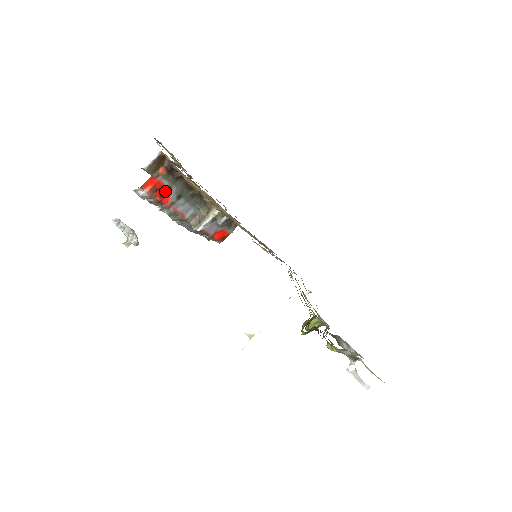
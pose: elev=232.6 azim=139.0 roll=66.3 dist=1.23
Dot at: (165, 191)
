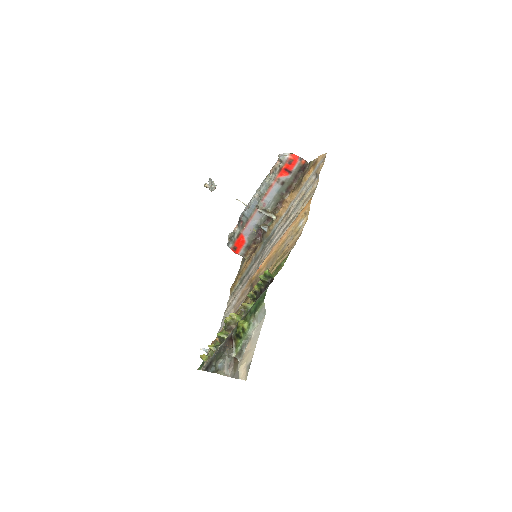
Dot at: (288, 170)
